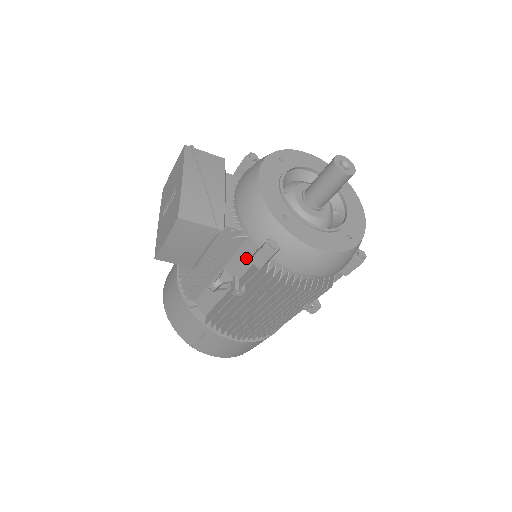
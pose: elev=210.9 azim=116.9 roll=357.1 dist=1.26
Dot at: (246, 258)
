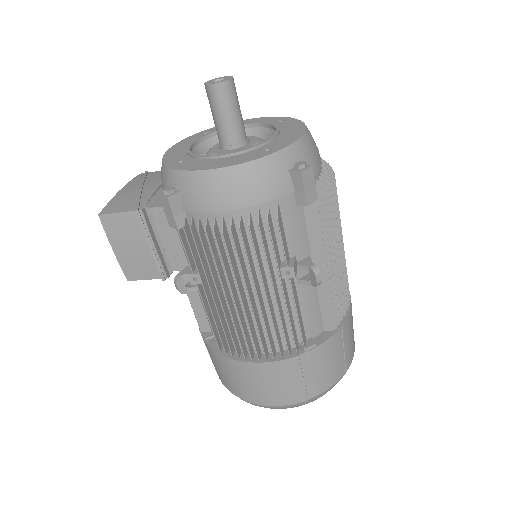
Dot at: occluded
